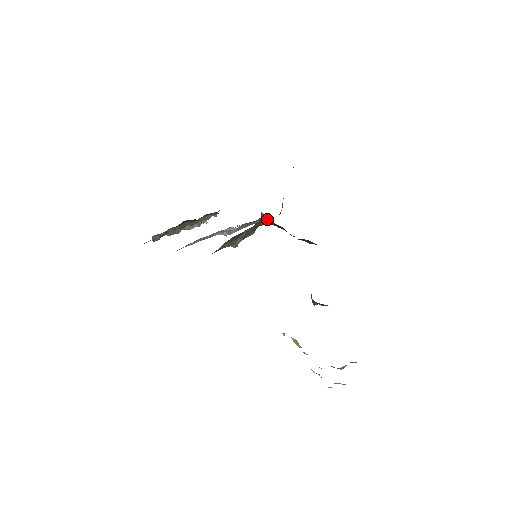
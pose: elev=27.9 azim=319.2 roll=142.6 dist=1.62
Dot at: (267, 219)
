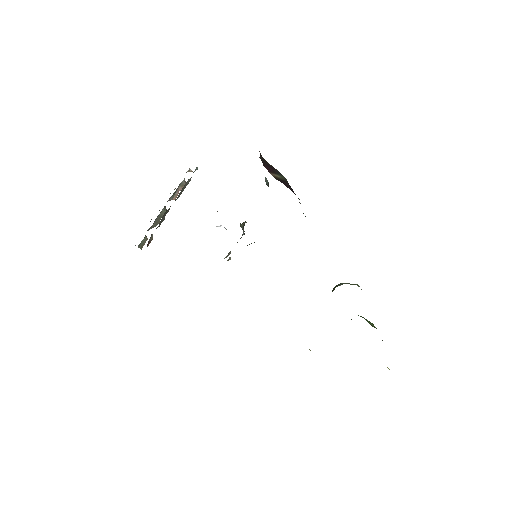
Dot at: occluded
